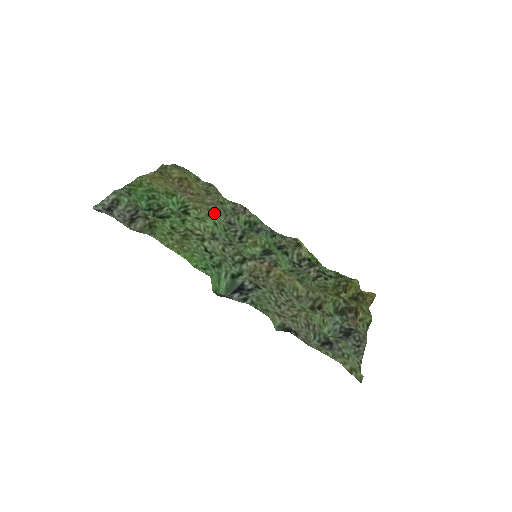
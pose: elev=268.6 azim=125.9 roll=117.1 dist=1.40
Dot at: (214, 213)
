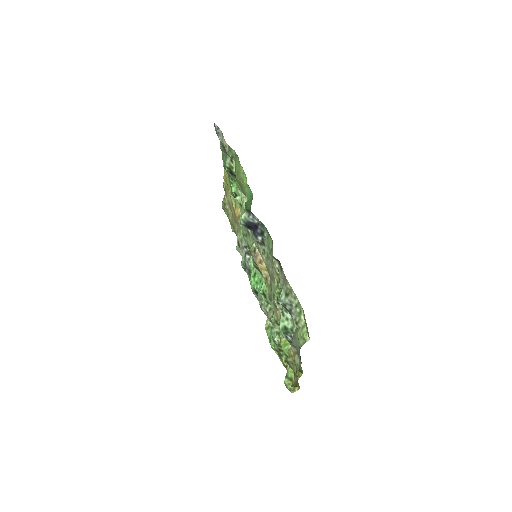
Dot at: (241, 226)
